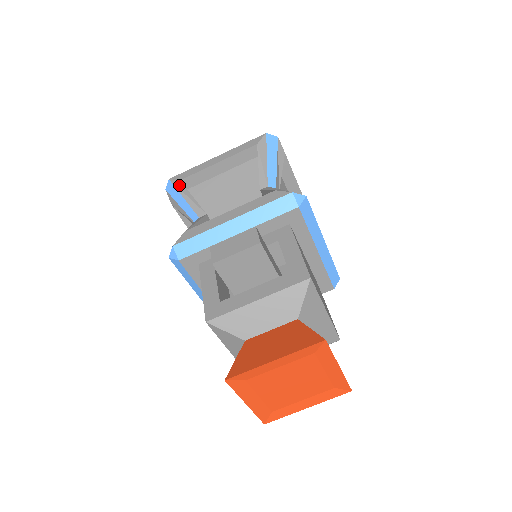
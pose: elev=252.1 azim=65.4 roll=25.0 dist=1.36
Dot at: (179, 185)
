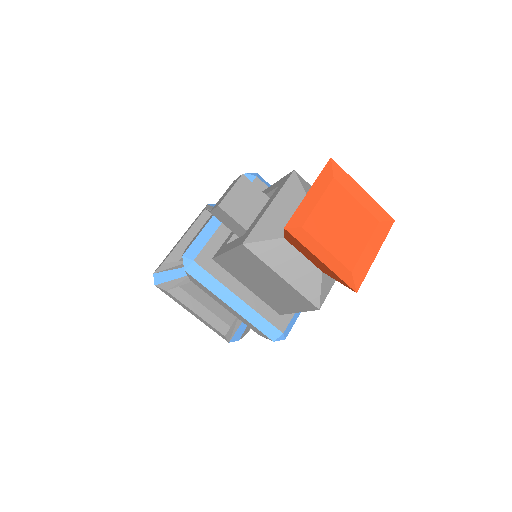
Dot at: (164, 267)
